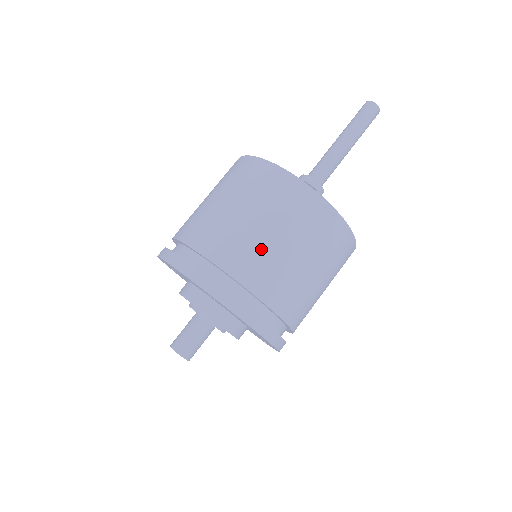
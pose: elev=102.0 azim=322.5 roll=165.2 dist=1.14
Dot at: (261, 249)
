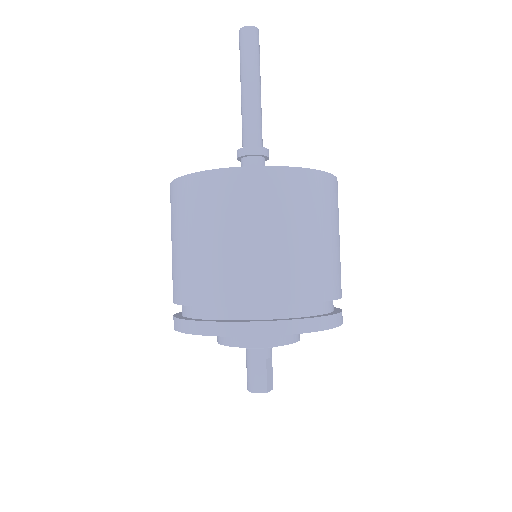
Dot at: (333, 259)
